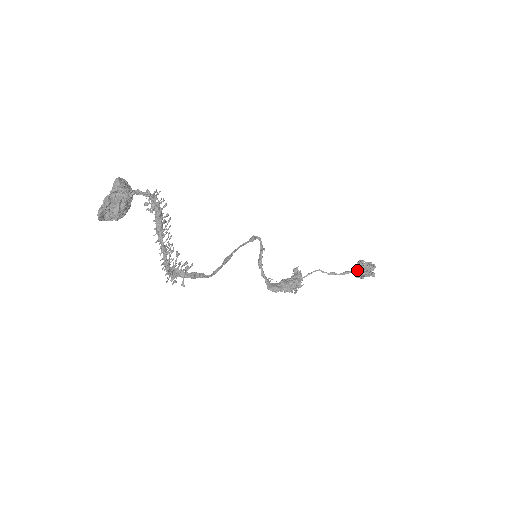
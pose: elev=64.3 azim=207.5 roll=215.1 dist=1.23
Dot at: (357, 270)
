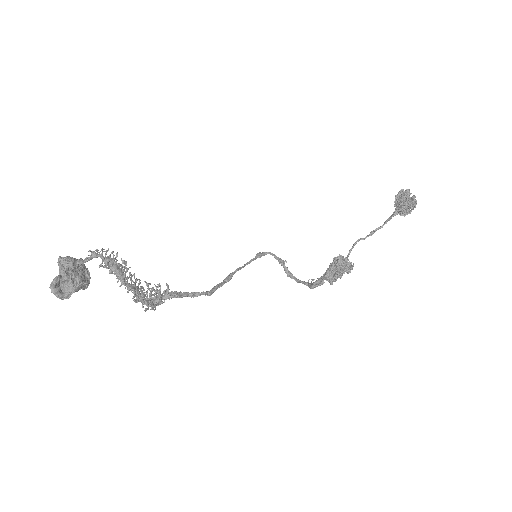
Dot at: occluded
